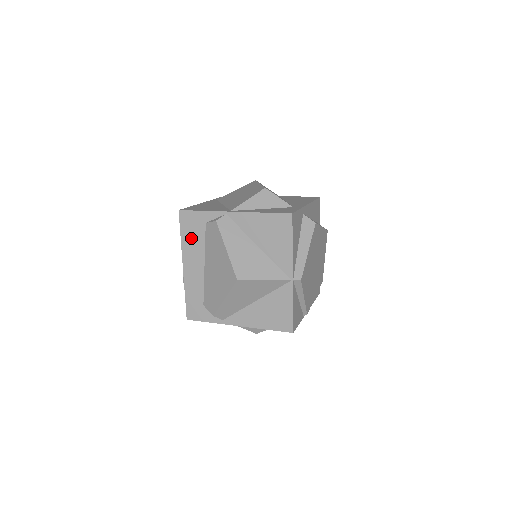
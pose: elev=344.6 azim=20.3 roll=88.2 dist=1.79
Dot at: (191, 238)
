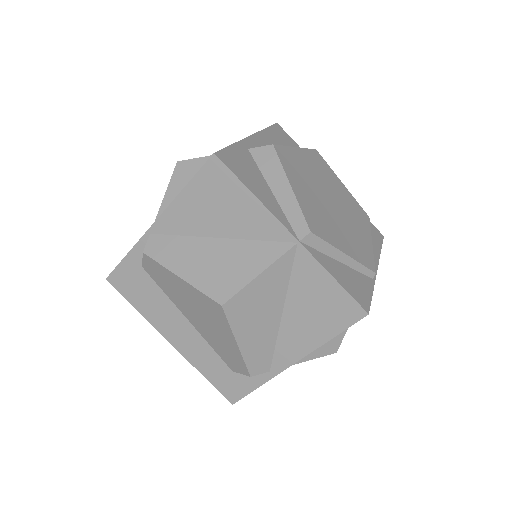
Dot at: (146, 300)
